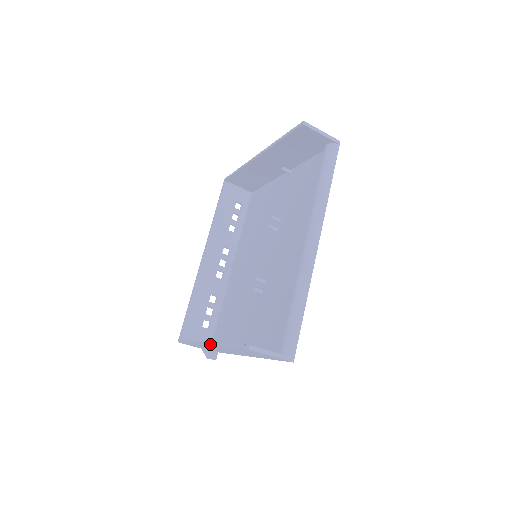
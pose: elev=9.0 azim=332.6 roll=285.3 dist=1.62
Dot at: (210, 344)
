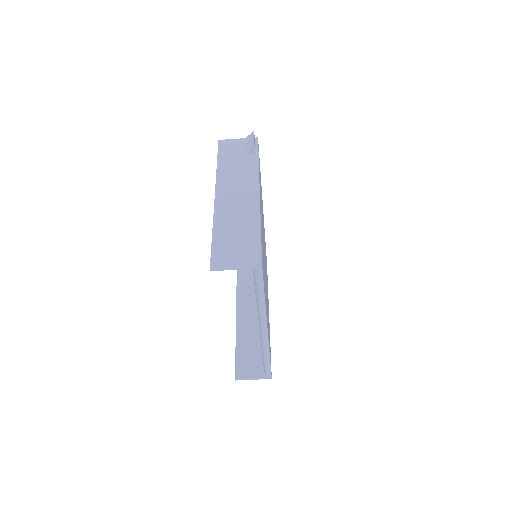
Dot at: (236, 322)
